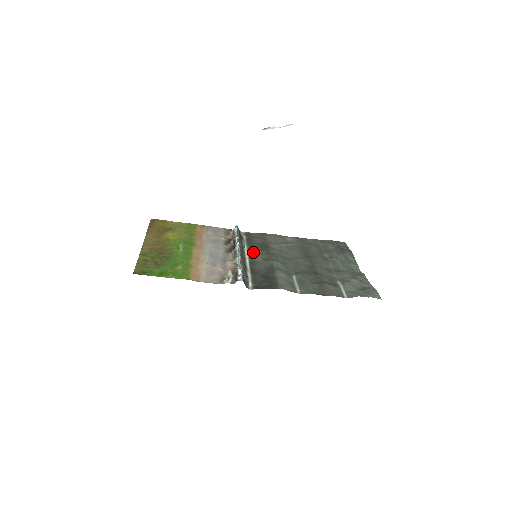
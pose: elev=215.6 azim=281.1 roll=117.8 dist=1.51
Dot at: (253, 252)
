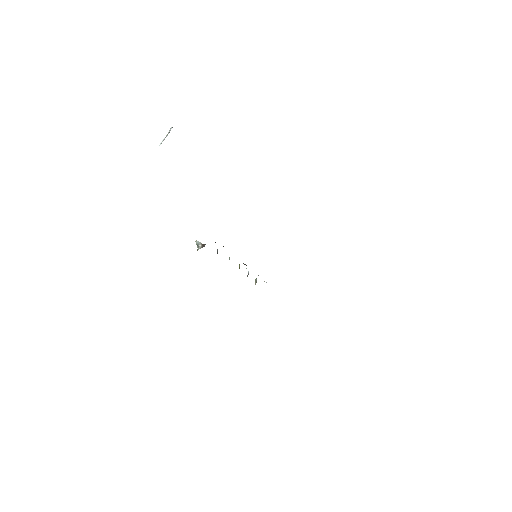
Dot at: occluded
